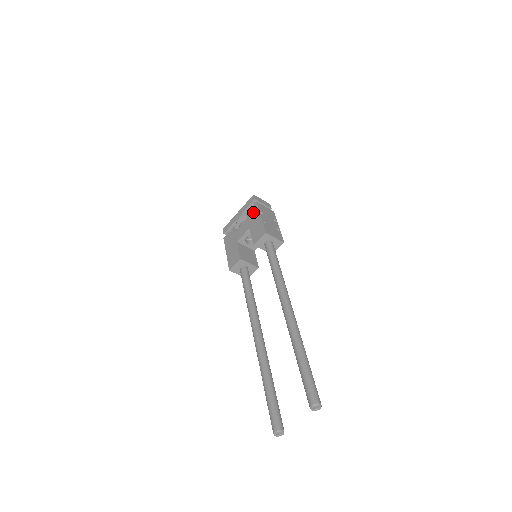
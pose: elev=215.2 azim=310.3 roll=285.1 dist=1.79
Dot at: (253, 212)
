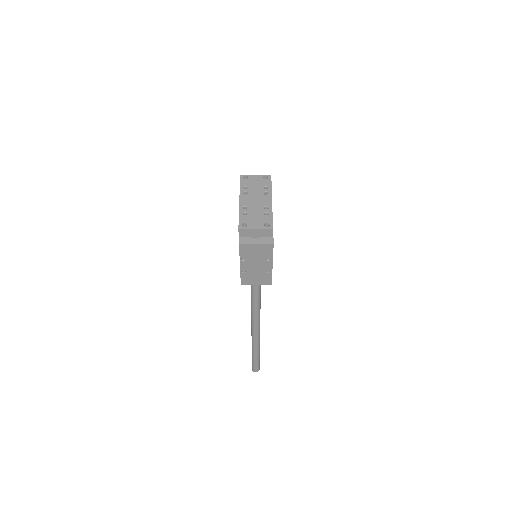
Dot at: occluded
